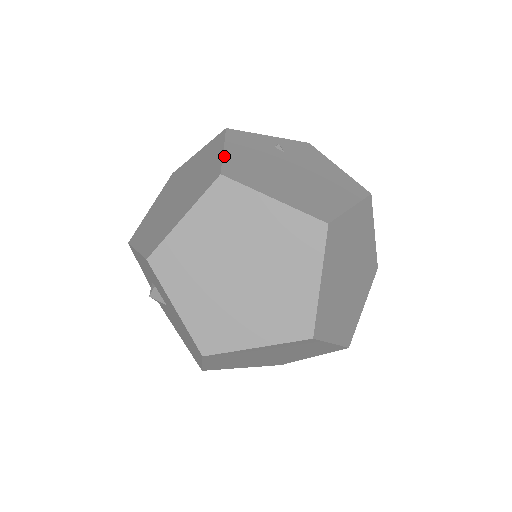
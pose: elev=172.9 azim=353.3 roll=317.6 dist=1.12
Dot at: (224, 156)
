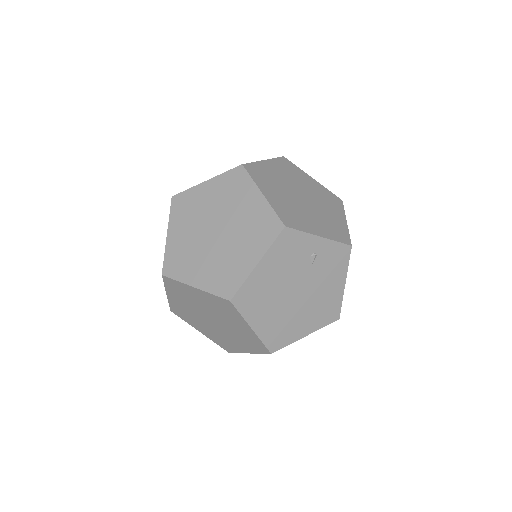
Dot at: (250, 275)
